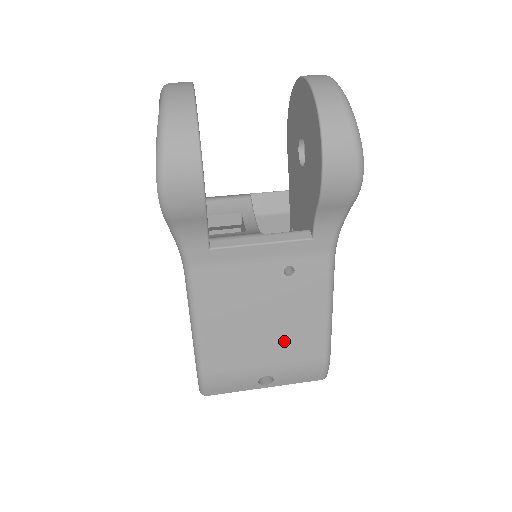
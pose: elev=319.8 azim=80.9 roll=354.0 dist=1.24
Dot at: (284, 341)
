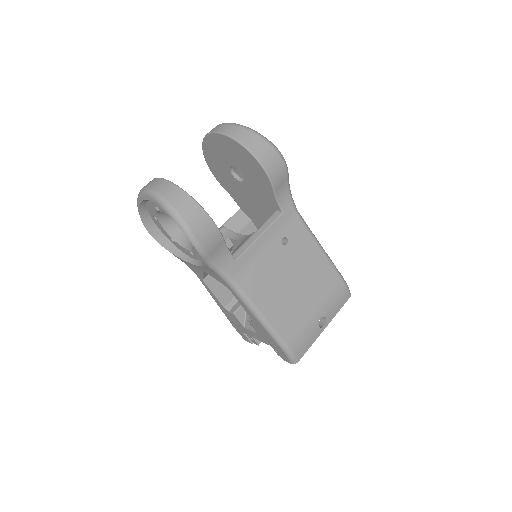
Dot at: (313, 287)
